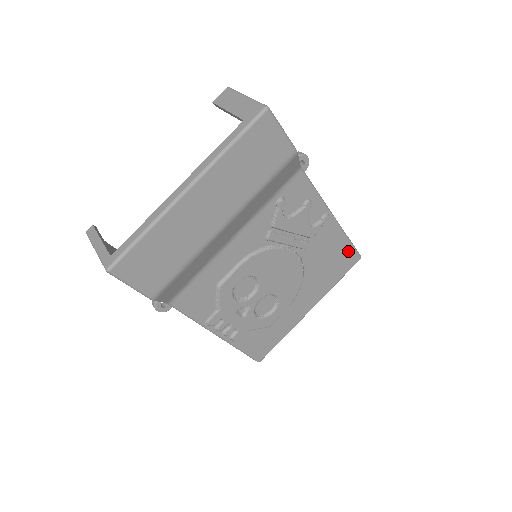
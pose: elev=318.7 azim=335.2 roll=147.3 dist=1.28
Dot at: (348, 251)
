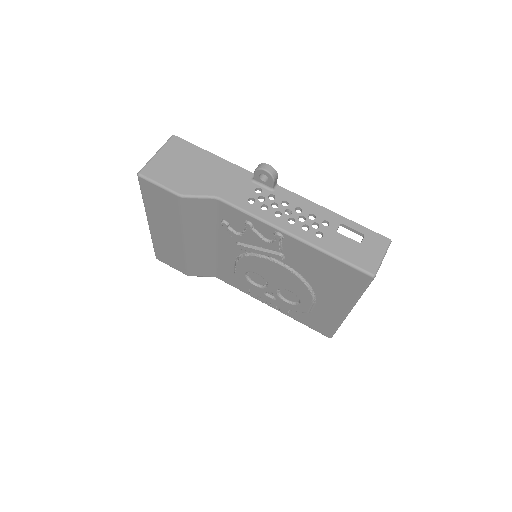
Dot at: (343, 267)
